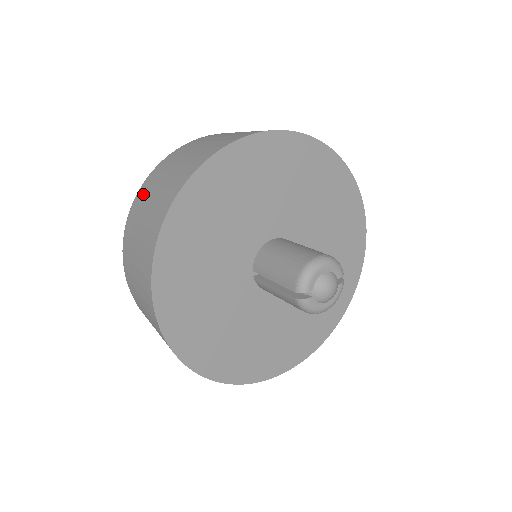
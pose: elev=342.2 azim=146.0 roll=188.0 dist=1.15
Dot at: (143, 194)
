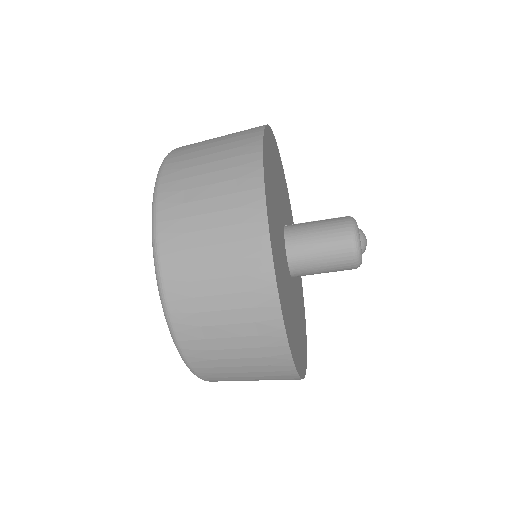
Dot at: occluded
